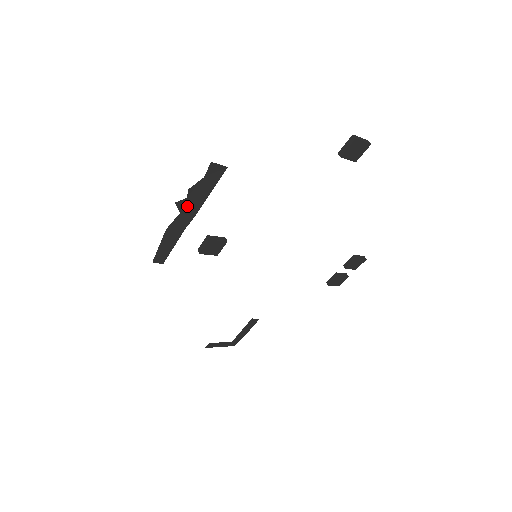
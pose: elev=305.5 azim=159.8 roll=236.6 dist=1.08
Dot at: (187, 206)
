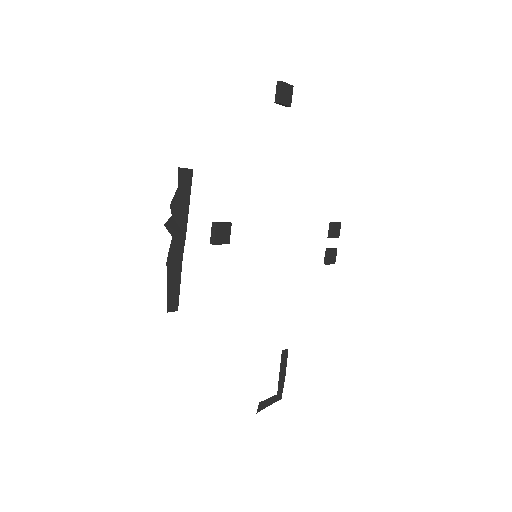
Dot at: (175, 226)
